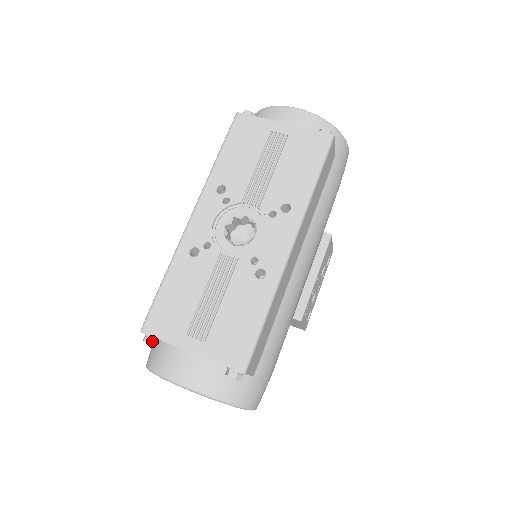
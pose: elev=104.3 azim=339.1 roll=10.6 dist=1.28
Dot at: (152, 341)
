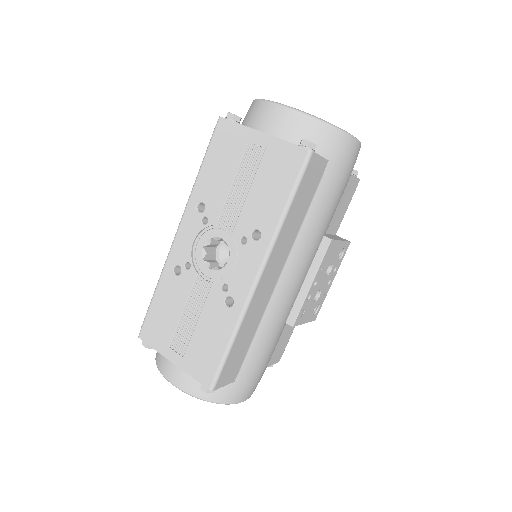
Dot at: (147, 345)
